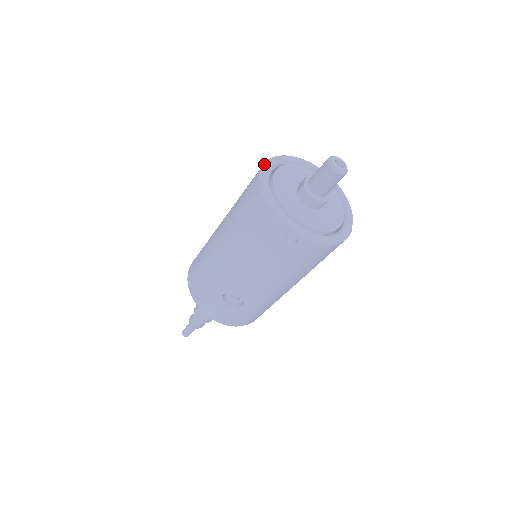
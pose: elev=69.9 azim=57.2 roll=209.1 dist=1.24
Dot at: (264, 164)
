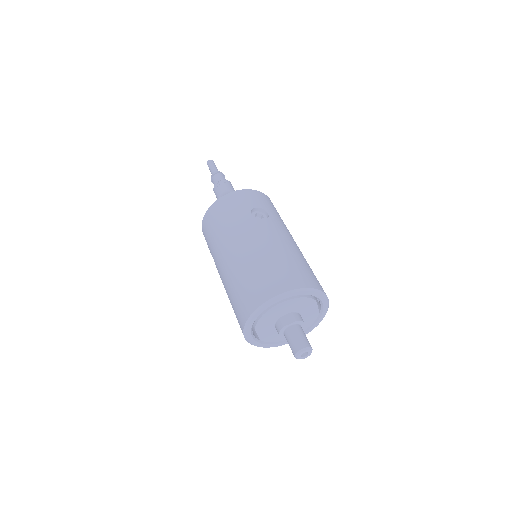
Dot at: (282, 294)
